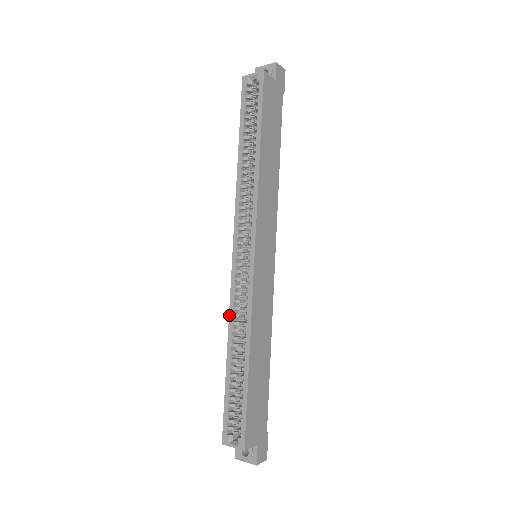
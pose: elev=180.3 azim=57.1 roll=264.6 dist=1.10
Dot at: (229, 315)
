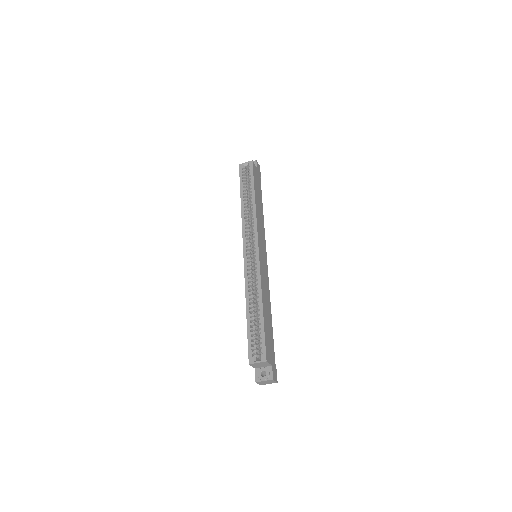
Dot at: (245, 285)
